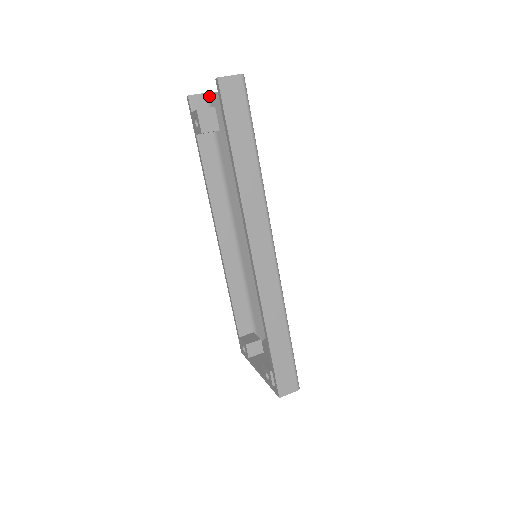
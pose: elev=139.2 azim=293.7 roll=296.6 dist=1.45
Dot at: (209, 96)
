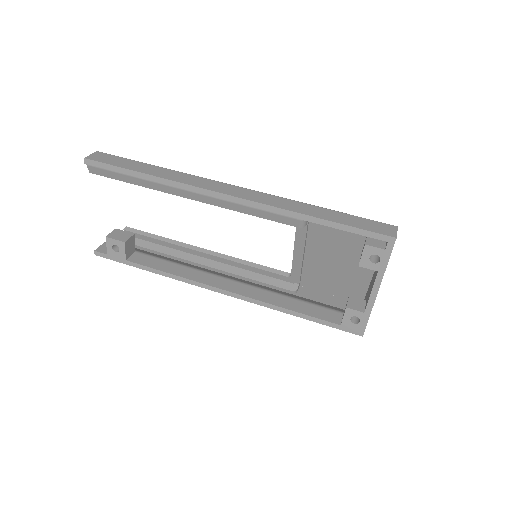
Dot at: occluded
